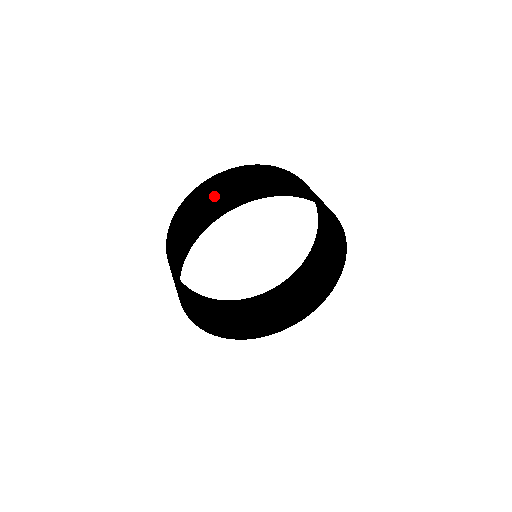
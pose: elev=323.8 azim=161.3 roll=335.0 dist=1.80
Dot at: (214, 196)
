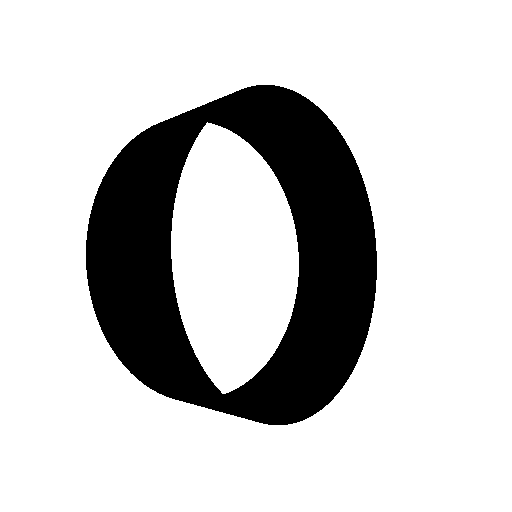
Dot at: occluded
